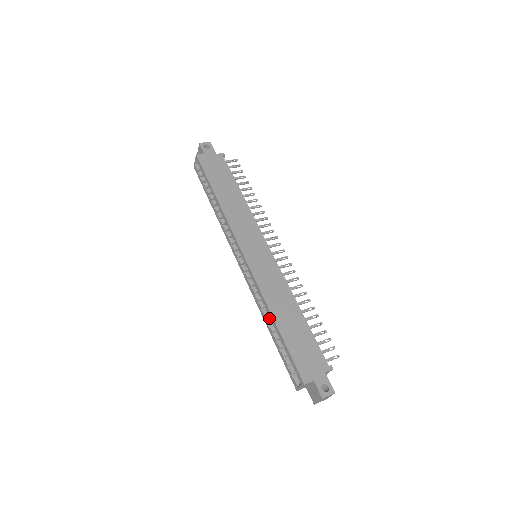
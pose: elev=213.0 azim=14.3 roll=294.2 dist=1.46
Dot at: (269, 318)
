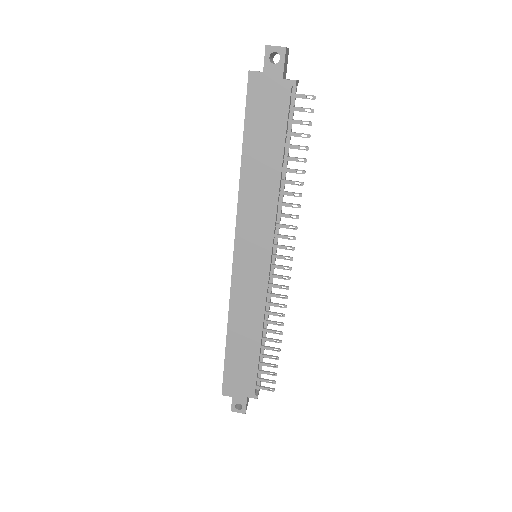
Dot at: occluded
